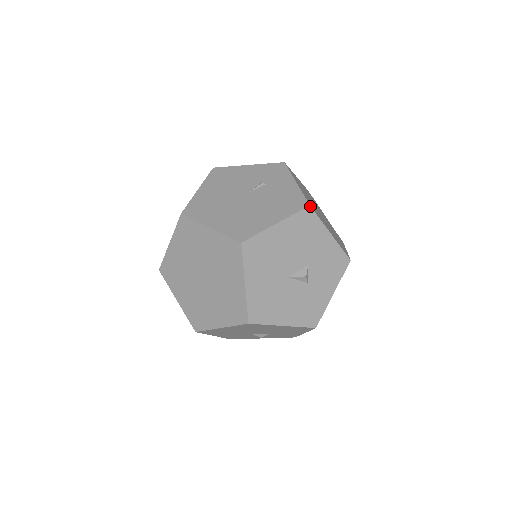
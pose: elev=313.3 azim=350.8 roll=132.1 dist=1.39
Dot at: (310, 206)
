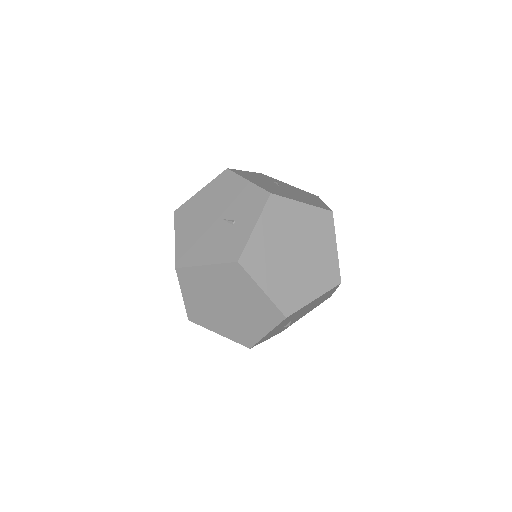
Dot at: occluded
